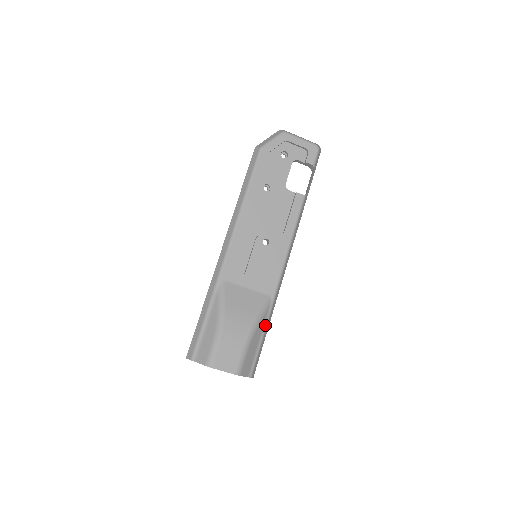
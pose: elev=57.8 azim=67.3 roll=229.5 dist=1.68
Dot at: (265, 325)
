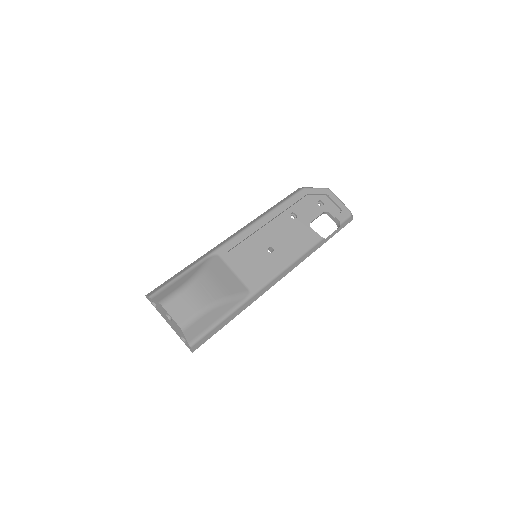
Dot at: (231, 311)
